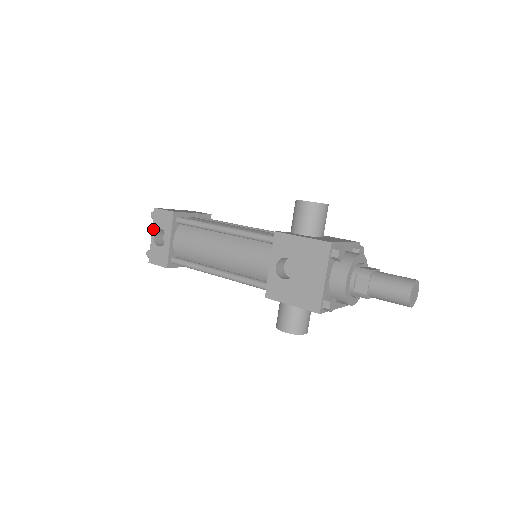
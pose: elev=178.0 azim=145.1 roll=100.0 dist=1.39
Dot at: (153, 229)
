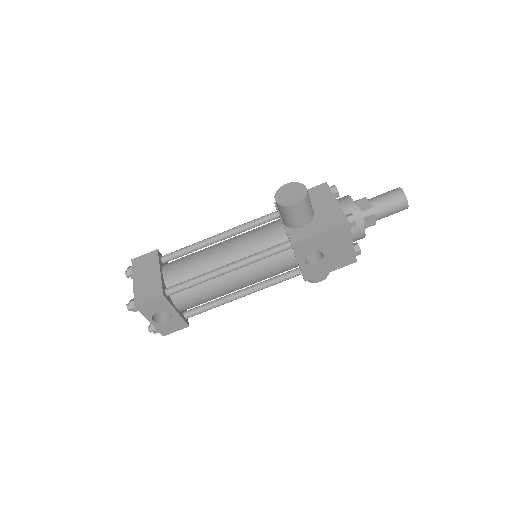
Dot at: (147, 318)
